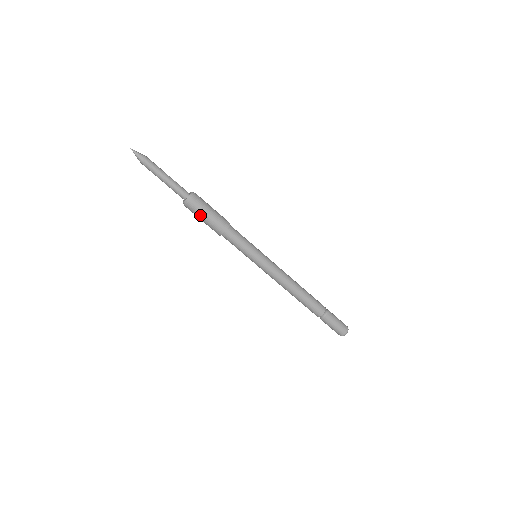
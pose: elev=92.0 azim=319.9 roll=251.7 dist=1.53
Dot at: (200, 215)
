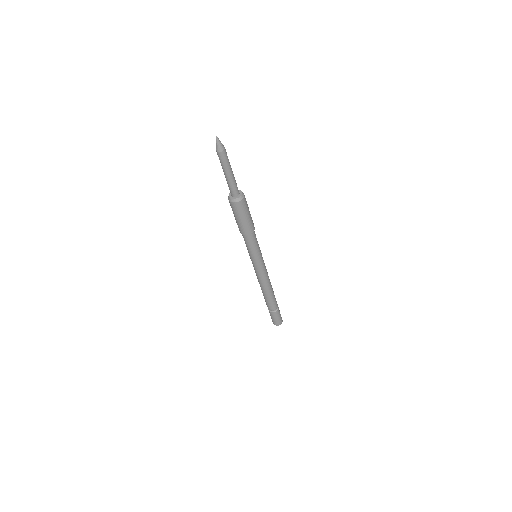
Dot at: (241, 214)
